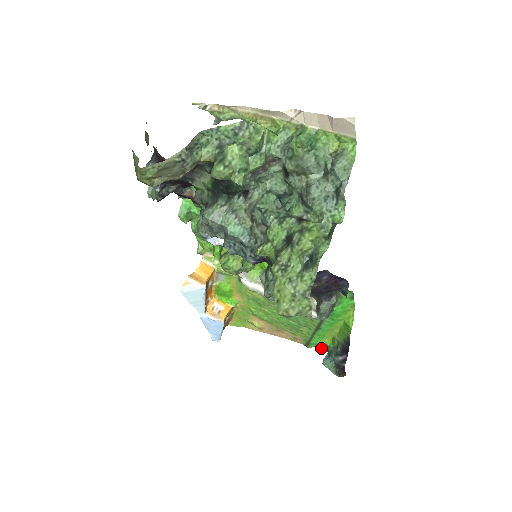
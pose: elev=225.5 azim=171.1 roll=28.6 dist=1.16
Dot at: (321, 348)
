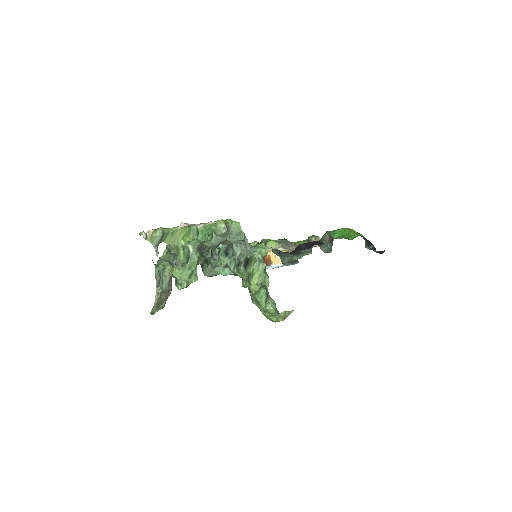
Dot at: occluded
